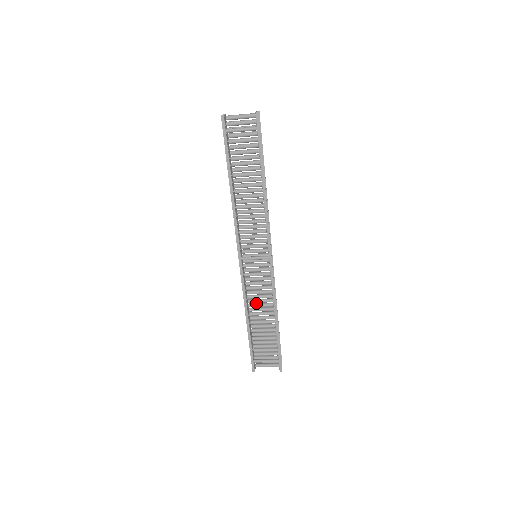
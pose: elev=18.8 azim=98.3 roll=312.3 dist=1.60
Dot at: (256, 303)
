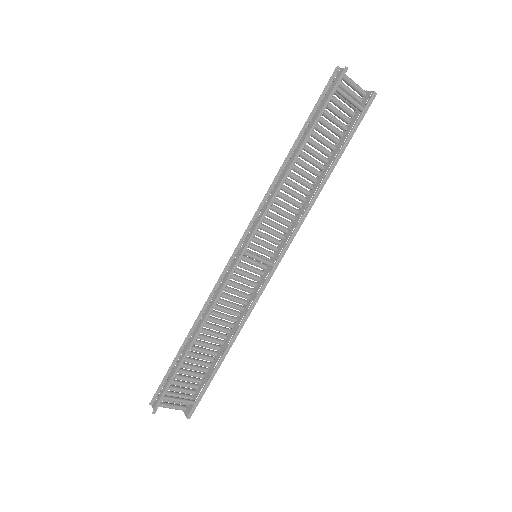
Dot at: (214, 317)
